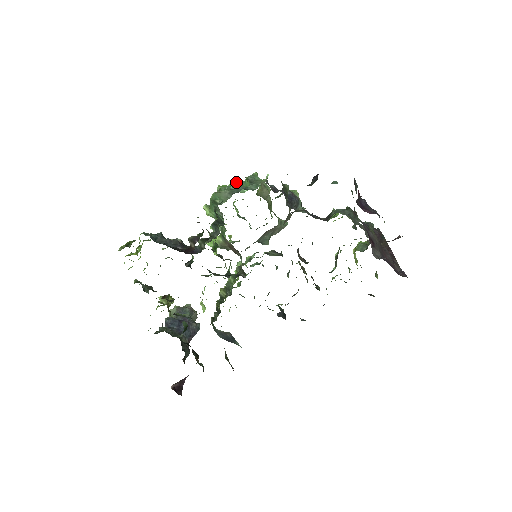
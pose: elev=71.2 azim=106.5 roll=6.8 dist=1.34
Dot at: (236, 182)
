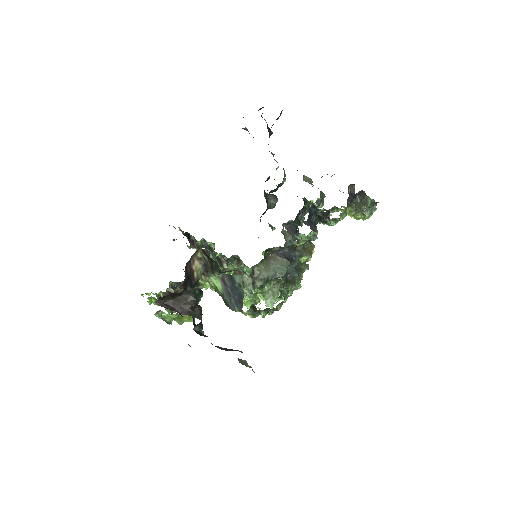
Dot at: occluded
